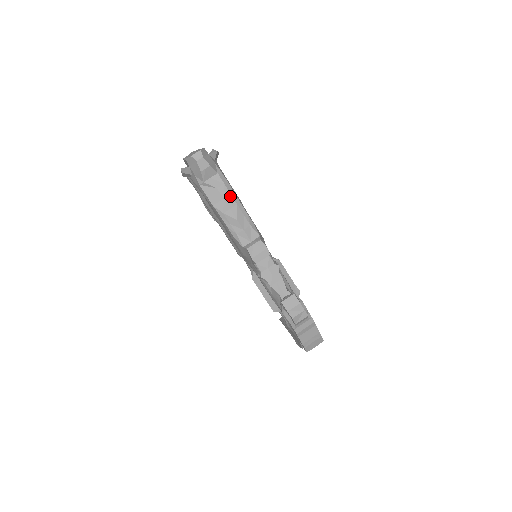
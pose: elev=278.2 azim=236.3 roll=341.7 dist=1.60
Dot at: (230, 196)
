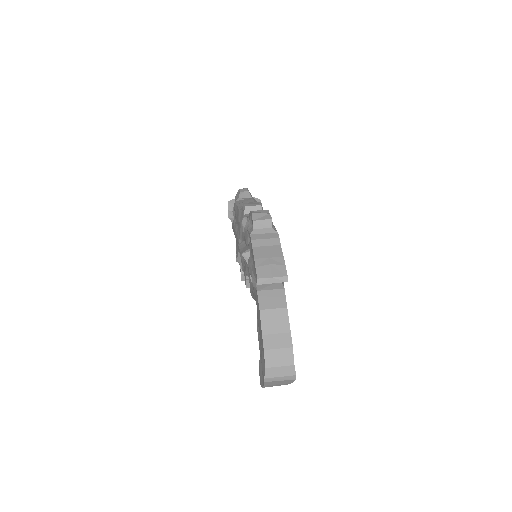
Dot at: (253, 201)
